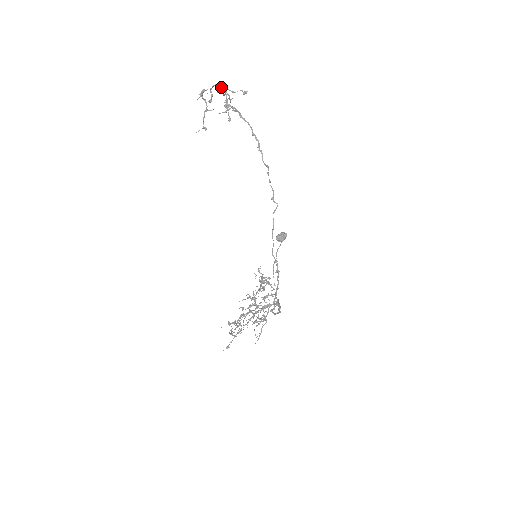
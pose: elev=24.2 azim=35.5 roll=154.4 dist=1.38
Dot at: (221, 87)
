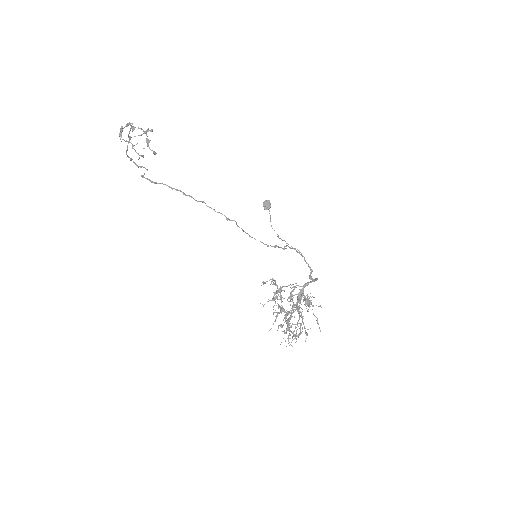
Dot at: (128, 143)
